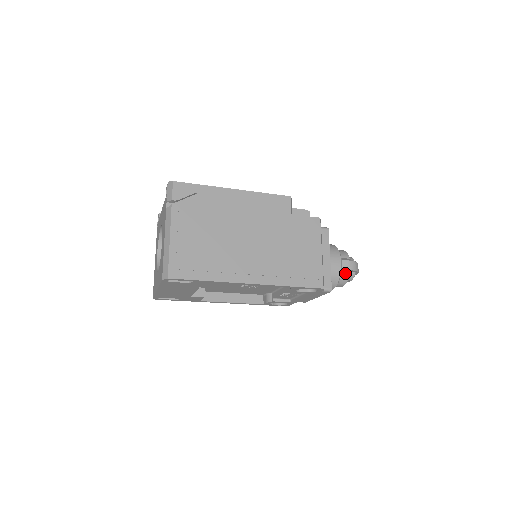
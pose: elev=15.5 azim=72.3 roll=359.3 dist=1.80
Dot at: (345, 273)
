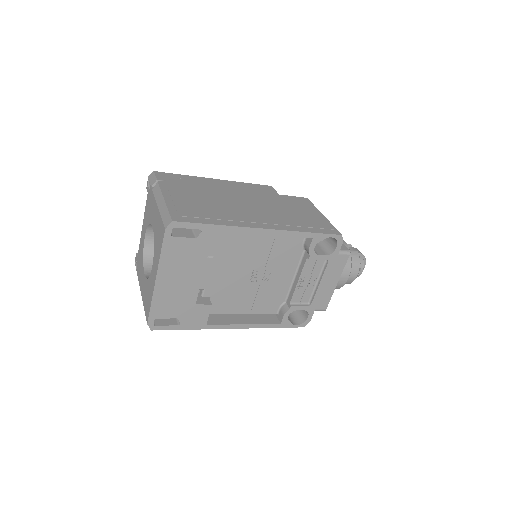
Dot at: (354, 254)
